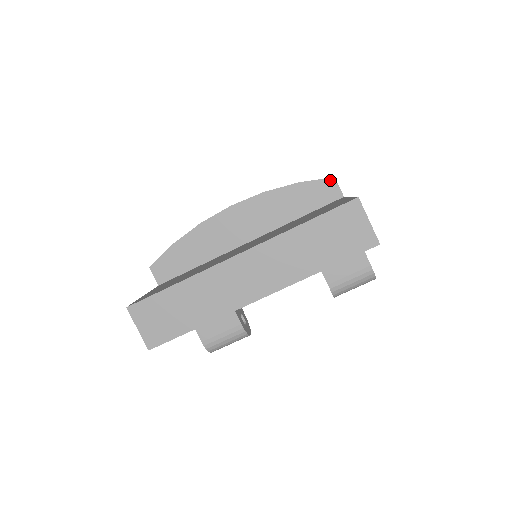
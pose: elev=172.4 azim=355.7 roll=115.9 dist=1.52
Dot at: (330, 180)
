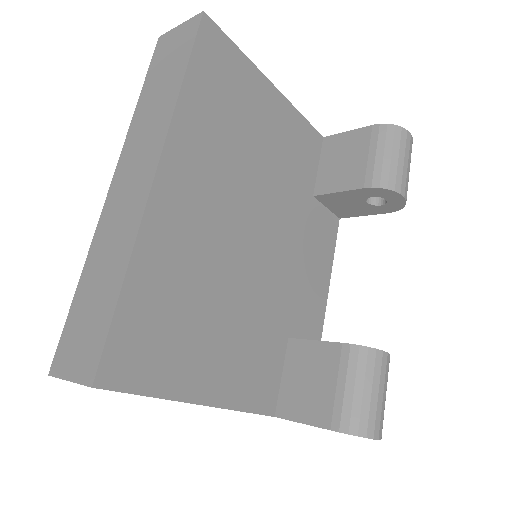
Dot at: occluded
